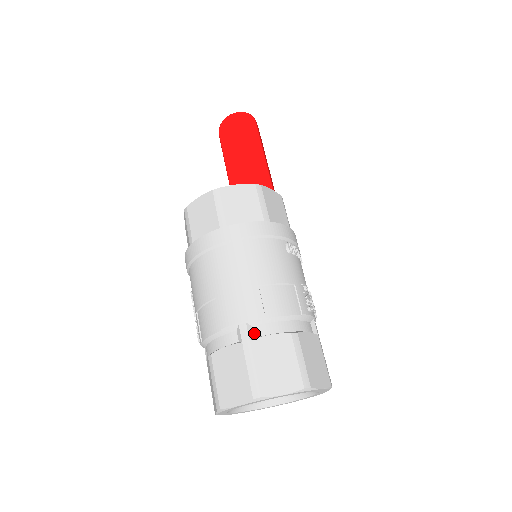
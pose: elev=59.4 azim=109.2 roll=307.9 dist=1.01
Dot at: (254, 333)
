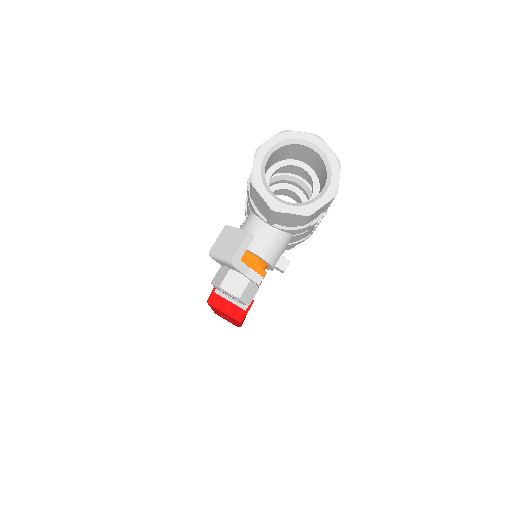
Dot at: occluded
